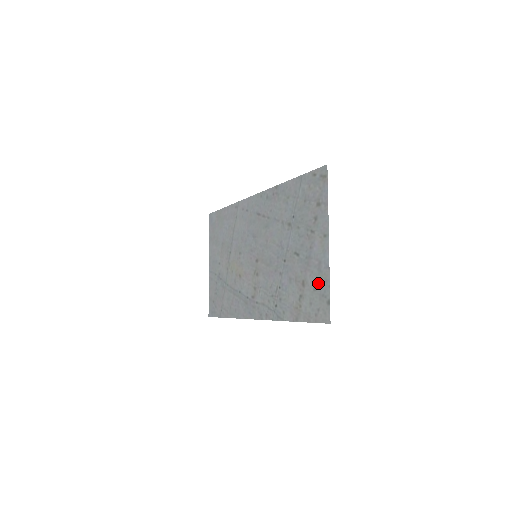
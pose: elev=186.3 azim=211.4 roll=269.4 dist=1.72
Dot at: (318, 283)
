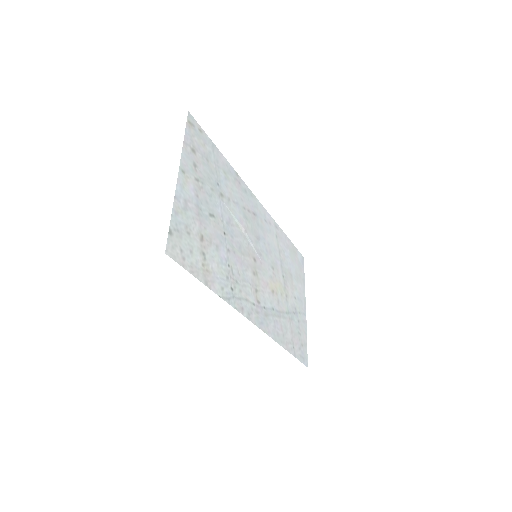
Dot at: (185, 223)
